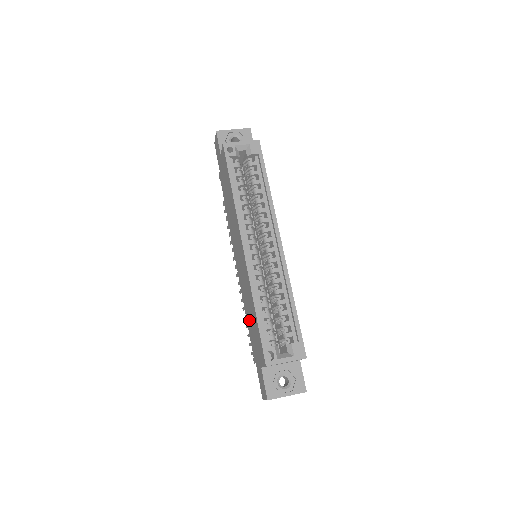
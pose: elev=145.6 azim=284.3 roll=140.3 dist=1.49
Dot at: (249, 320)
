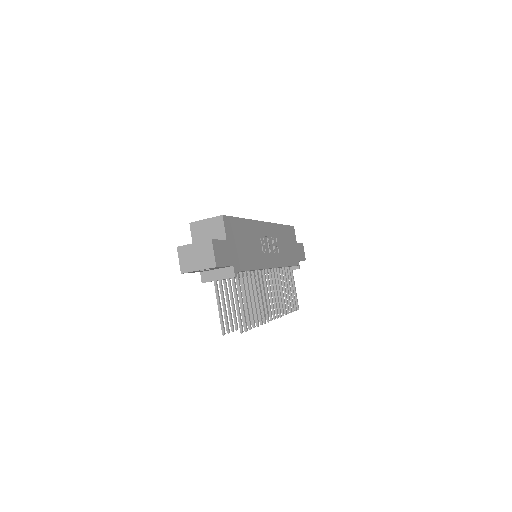
Dot at: occluded
